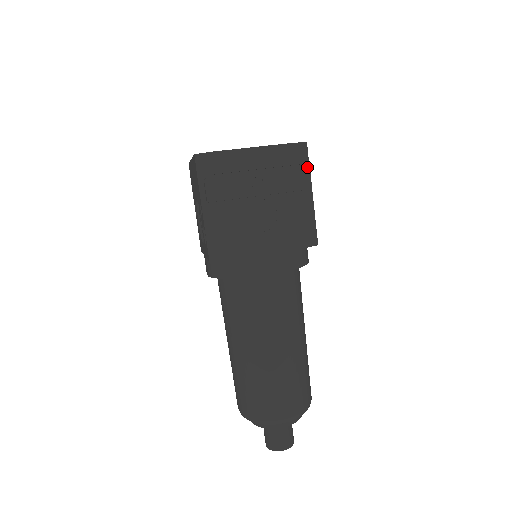
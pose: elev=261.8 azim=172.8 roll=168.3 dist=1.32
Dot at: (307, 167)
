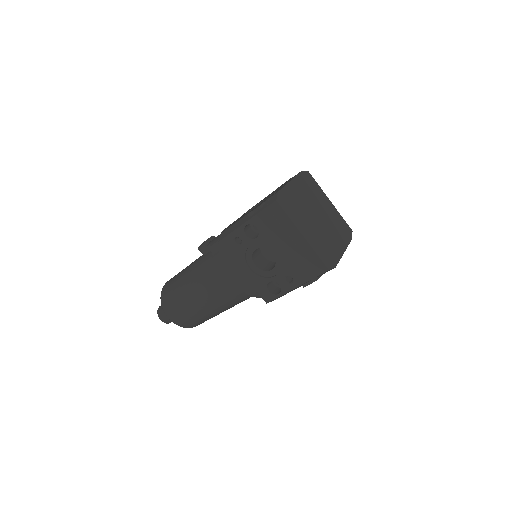
Dot at: occluded
